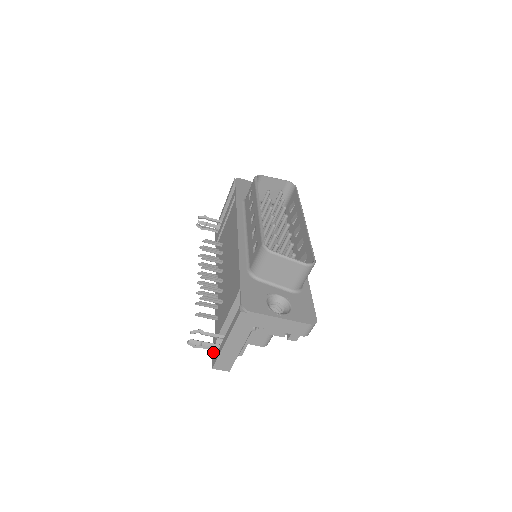
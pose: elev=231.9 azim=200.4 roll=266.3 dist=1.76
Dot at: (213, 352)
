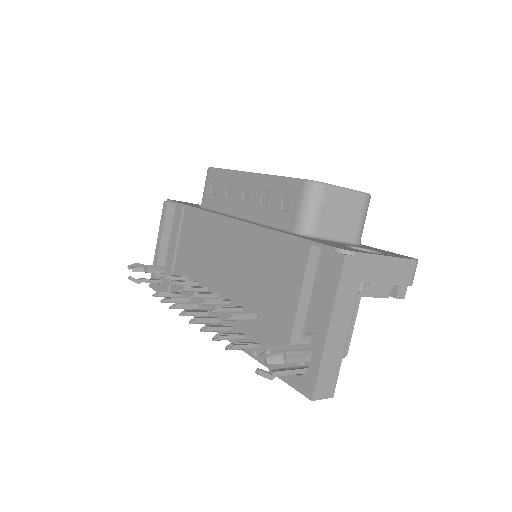
Dot at: (292, 381)
